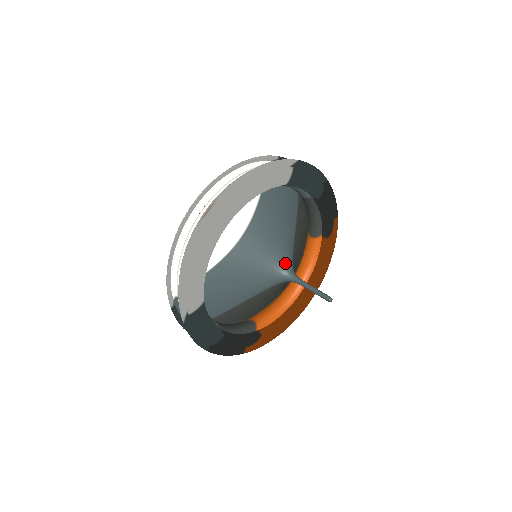
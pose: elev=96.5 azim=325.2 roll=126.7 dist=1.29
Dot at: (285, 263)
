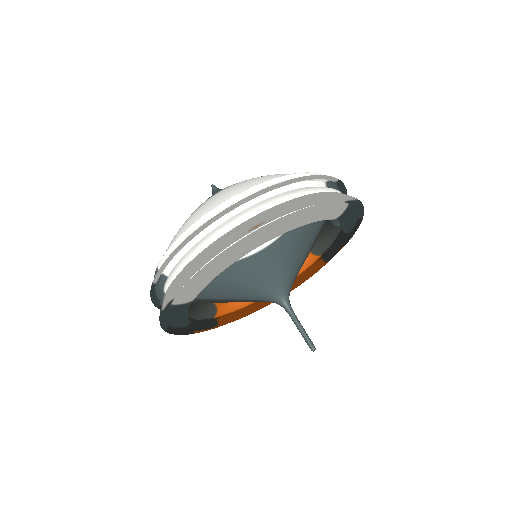
Dot at: (286, 287)
